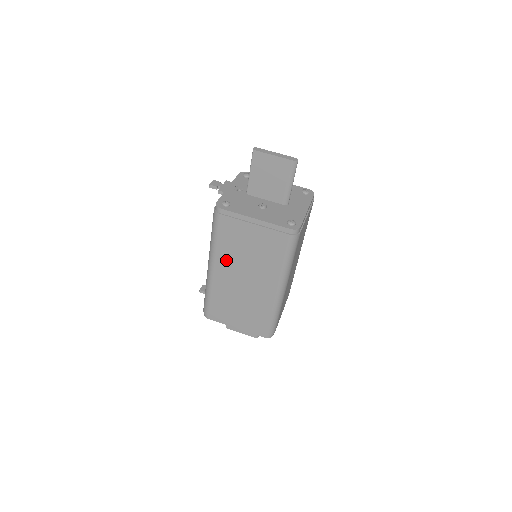
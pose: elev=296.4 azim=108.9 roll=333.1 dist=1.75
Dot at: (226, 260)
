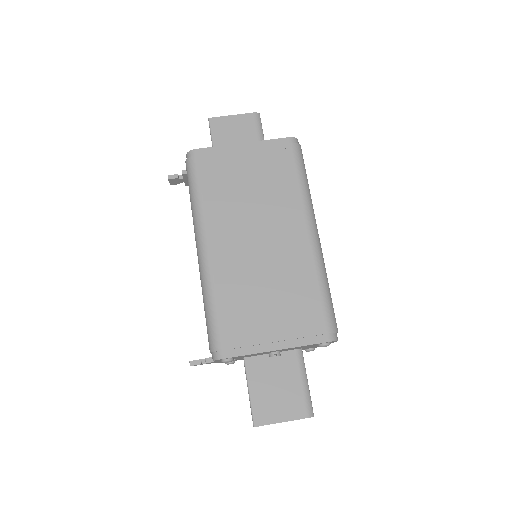
Dot at: (223, 220)
